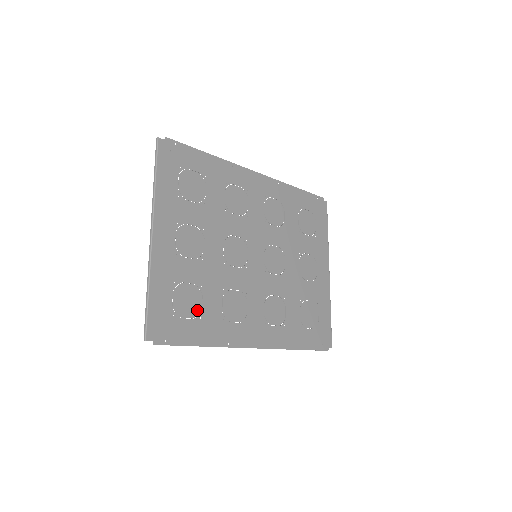
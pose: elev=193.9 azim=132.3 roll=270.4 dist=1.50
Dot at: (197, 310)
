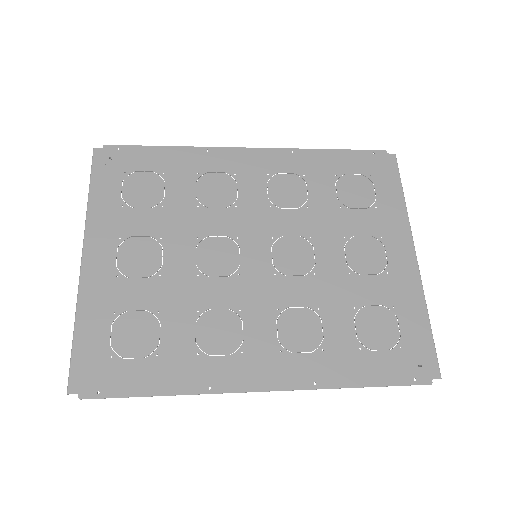
Dot at: (151, 345)
